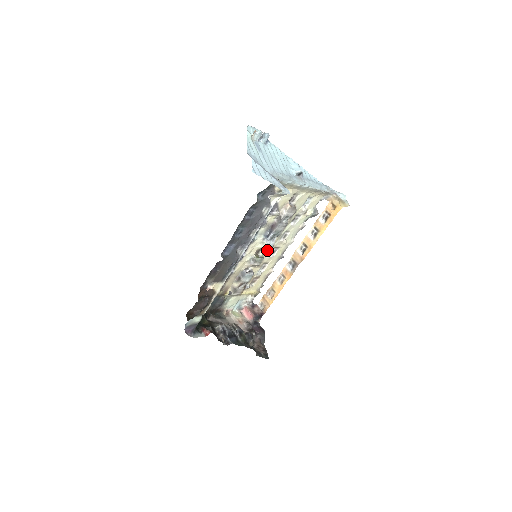
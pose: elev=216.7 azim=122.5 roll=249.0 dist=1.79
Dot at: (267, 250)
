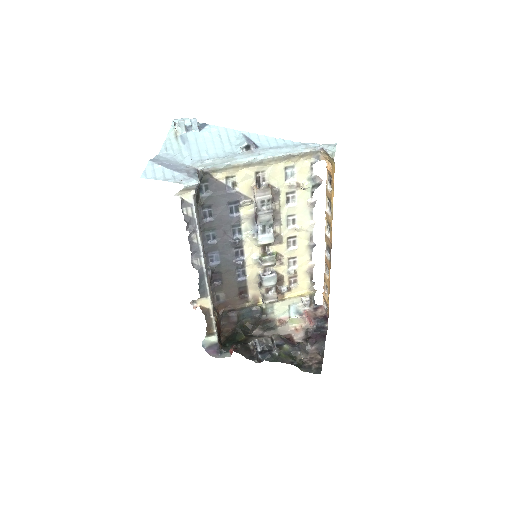
Dot at: (277, 244)
